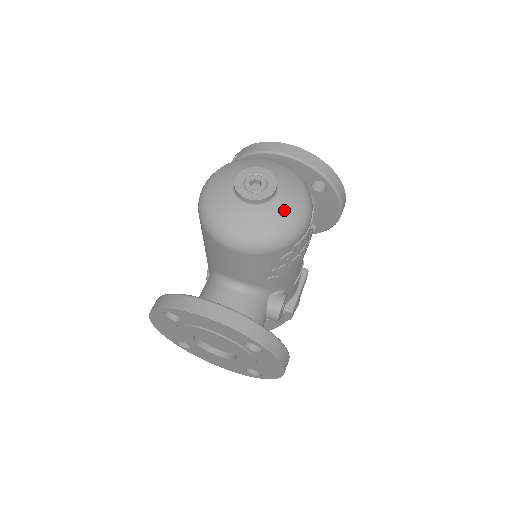
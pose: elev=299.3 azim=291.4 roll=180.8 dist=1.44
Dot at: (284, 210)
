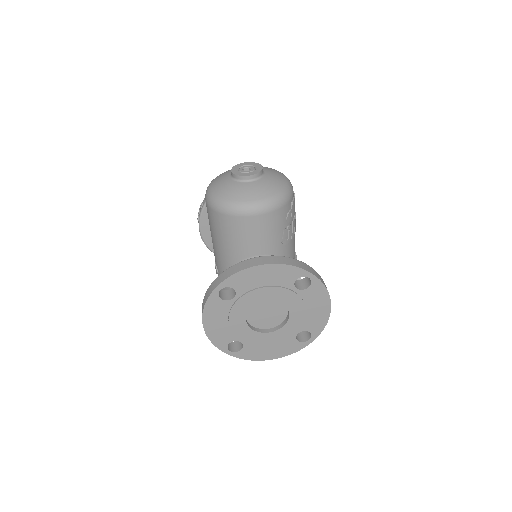
Dot at: (275, 178)
